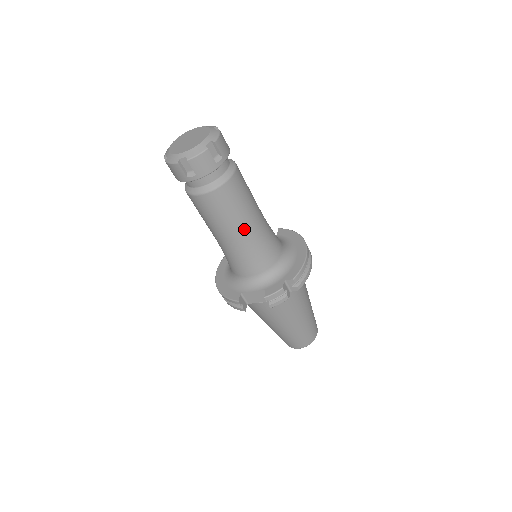
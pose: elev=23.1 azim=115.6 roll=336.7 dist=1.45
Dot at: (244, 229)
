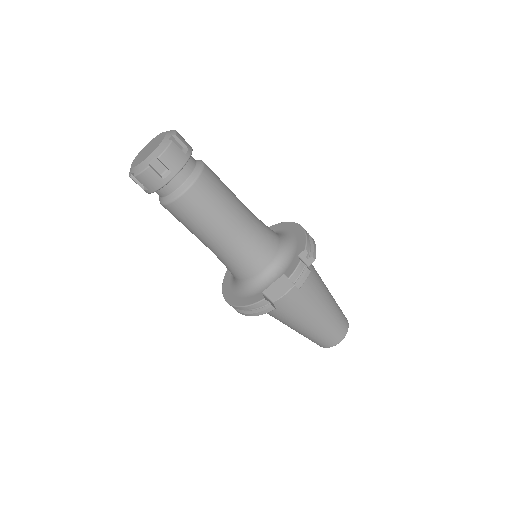
Dot at: (237, 218)
